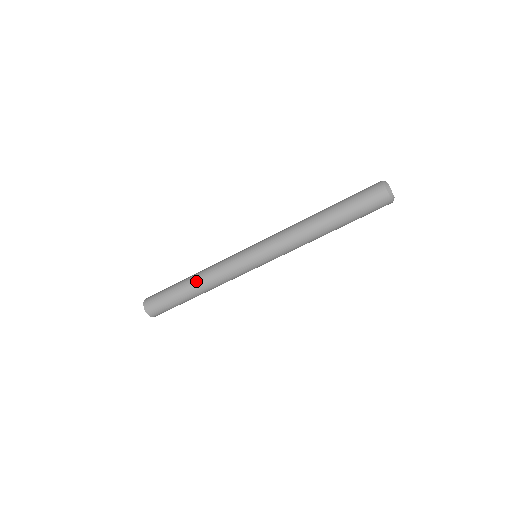
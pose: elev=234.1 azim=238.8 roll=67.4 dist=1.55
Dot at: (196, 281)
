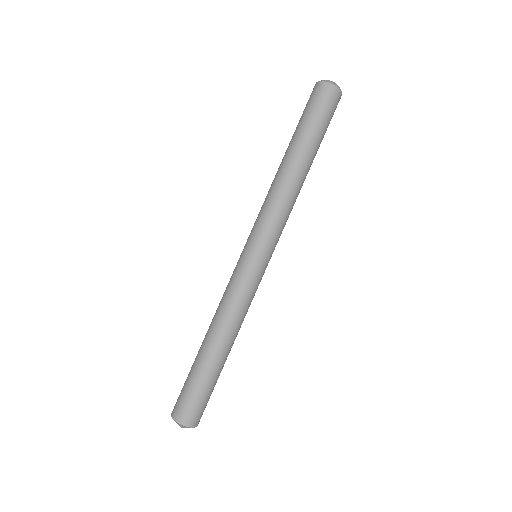
Dot at: occluded
